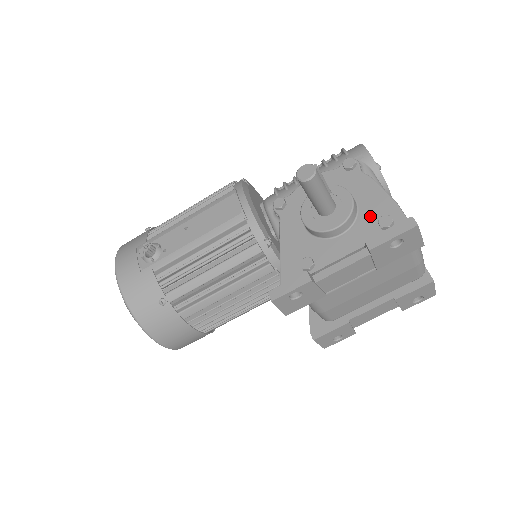
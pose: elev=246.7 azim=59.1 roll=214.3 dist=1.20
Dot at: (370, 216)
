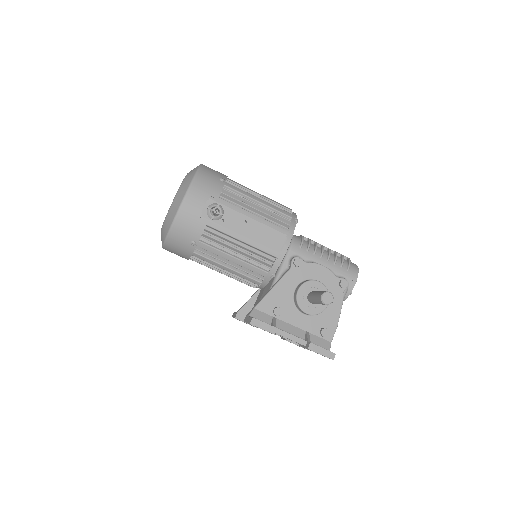
Dot at: (323, 320)
